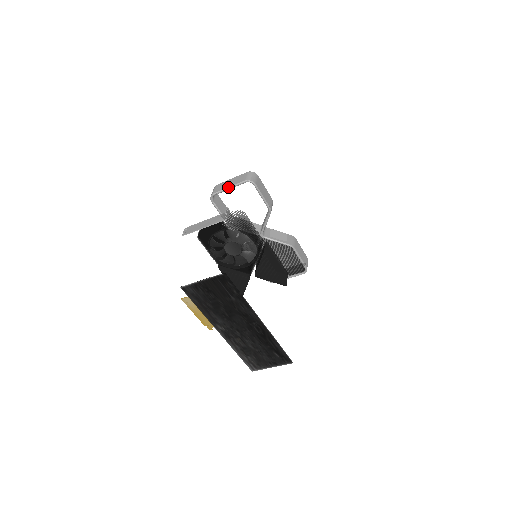
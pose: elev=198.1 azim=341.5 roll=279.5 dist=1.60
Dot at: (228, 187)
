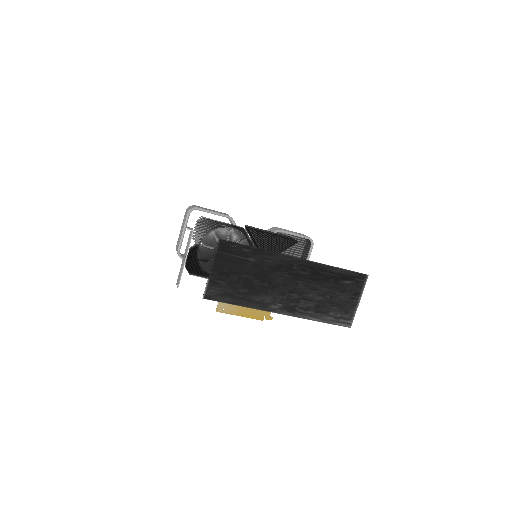
Dot at: (182, 233)
